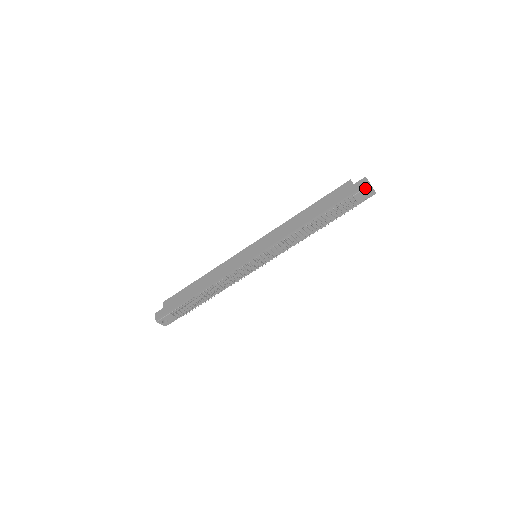
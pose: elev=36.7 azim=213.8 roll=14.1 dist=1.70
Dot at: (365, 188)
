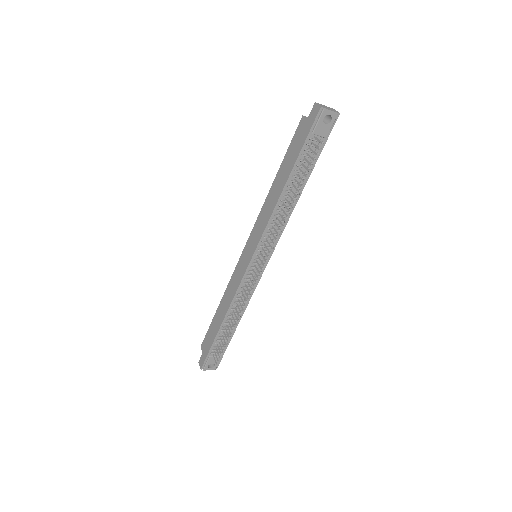
Dot at: (320, 116)
